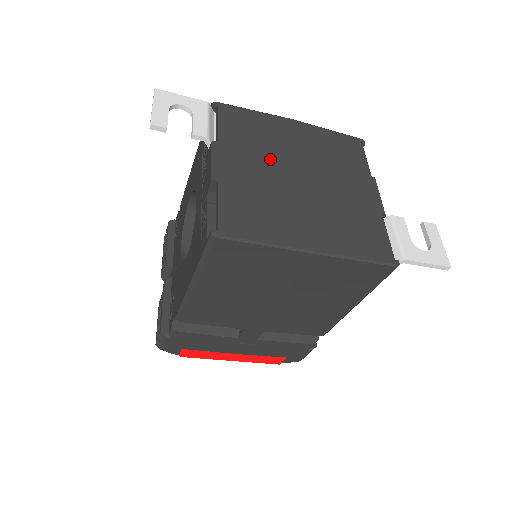
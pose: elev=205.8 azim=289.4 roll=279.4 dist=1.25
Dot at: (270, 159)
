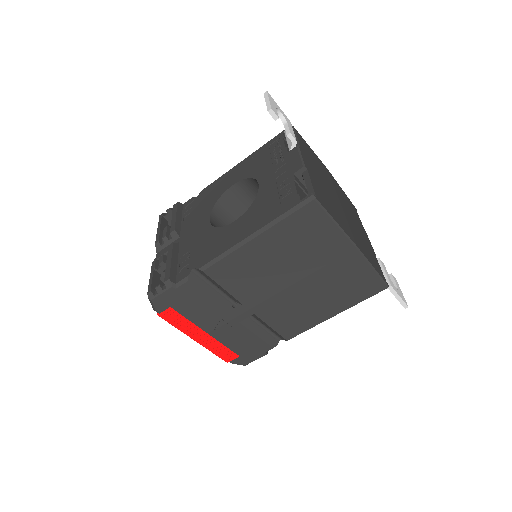
Dot at: (325, 180)
